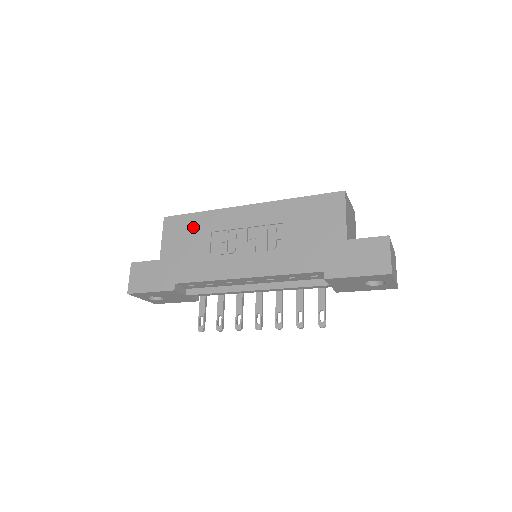
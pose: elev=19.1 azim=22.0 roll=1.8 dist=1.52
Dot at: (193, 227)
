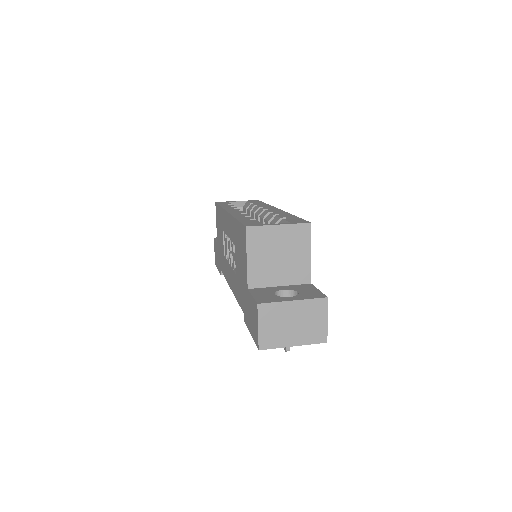
Dot at: (220, 220)
